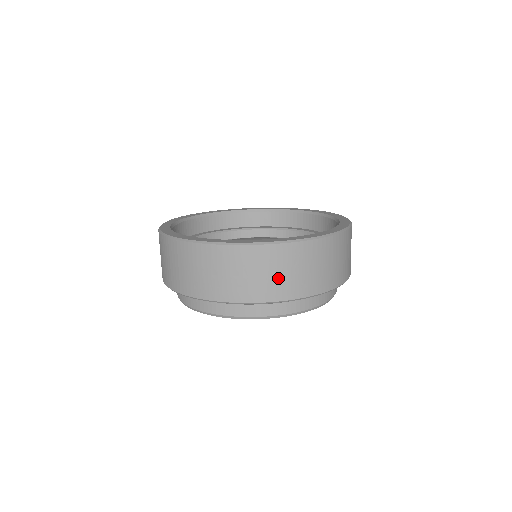
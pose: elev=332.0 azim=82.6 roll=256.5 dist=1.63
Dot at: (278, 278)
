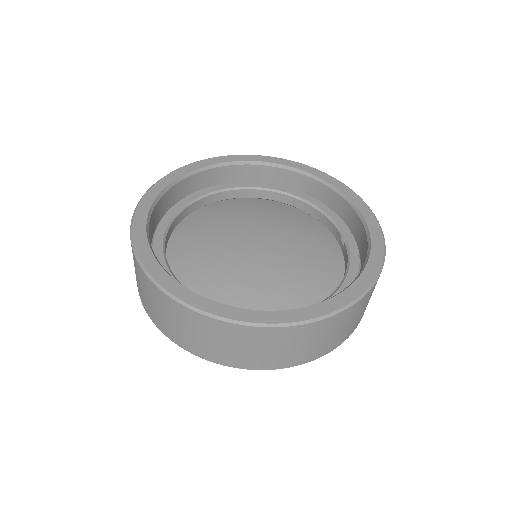
Dot at: (291, 351)
